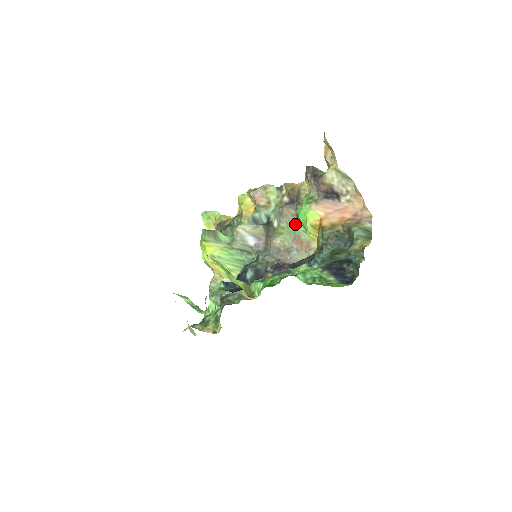
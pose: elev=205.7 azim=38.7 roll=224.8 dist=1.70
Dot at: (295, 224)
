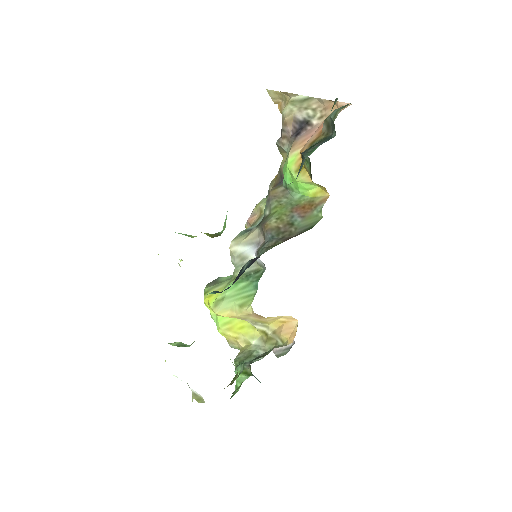
Dot at: (288, 198)
